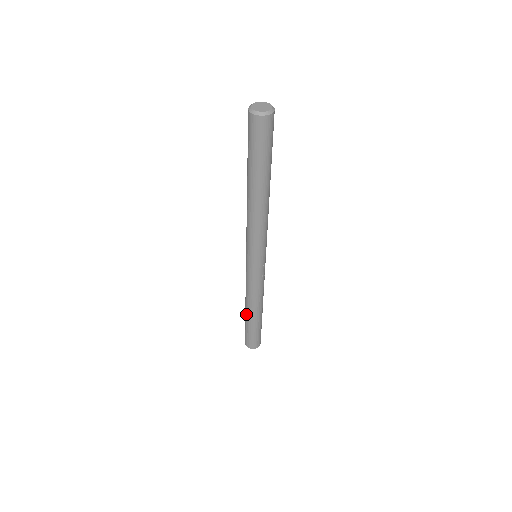
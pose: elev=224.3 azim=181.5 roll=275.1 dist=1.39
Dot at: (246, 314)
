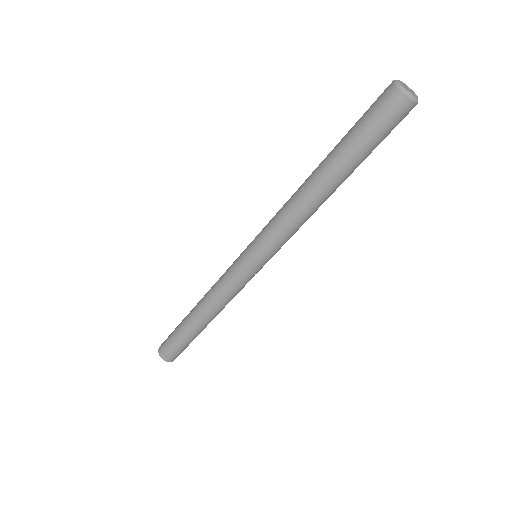
Dot at: (190, 317)
